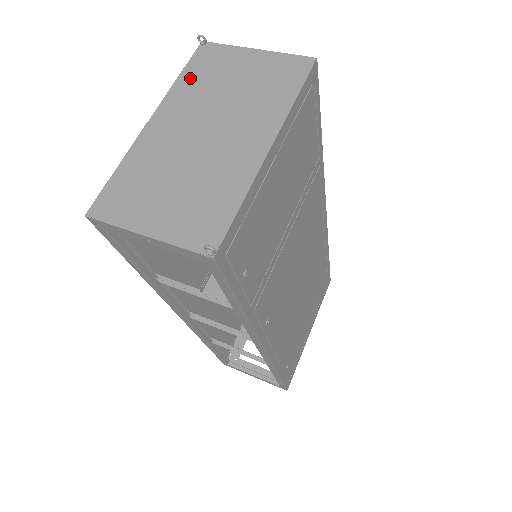
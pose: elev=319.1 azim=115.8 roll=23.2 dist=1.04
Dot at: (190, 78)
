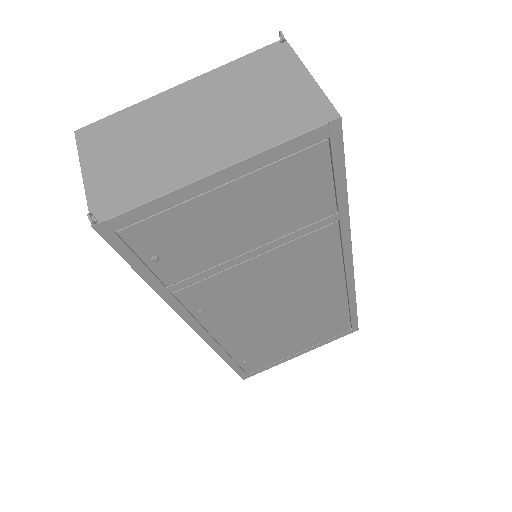
Dot at: (239, 67)
